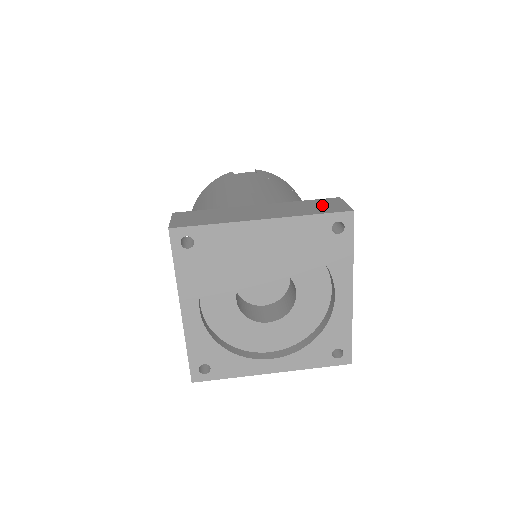
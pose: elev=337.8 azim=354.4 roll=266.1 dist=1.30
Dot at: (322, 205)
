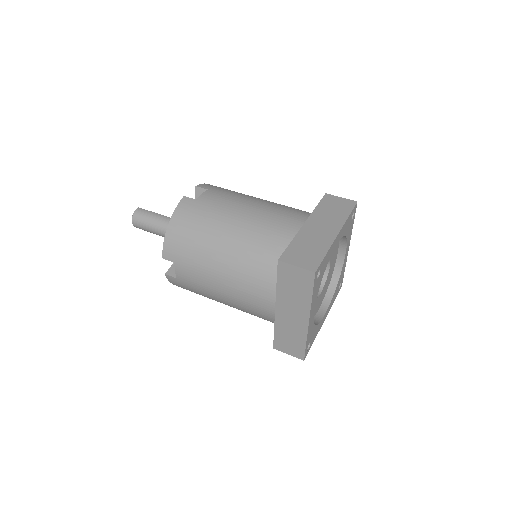
Dot at: (335, 205)
